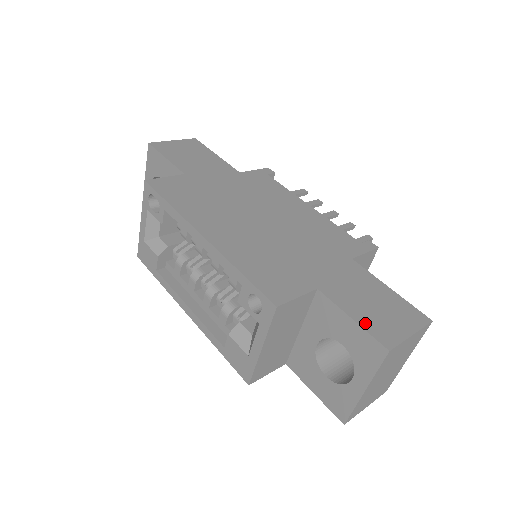
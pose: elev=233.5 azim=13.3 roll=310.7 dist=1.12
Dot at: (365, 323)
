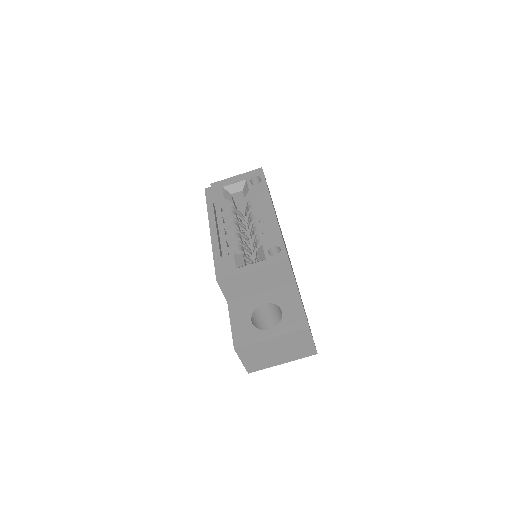
Dot at: occluded
